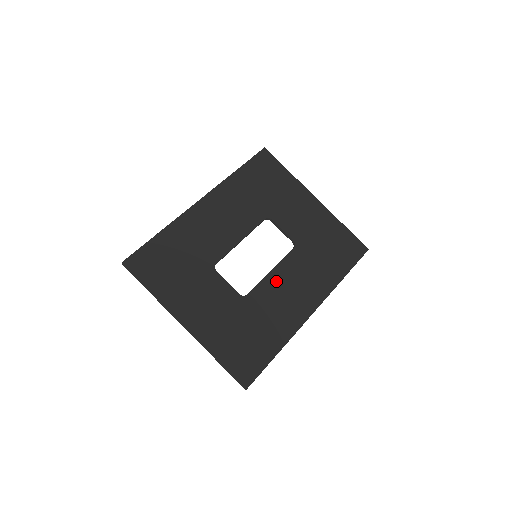
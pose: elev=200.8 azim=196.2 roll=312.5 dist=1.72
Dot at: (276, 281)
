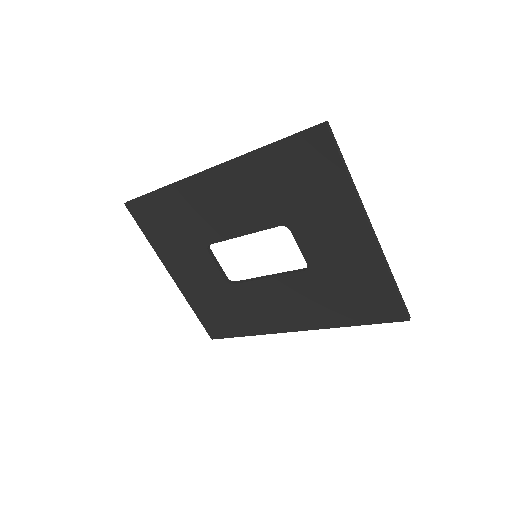
Dot at: (267, 289)
